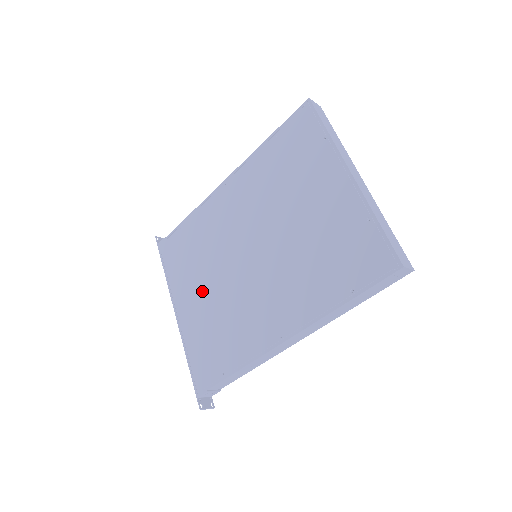
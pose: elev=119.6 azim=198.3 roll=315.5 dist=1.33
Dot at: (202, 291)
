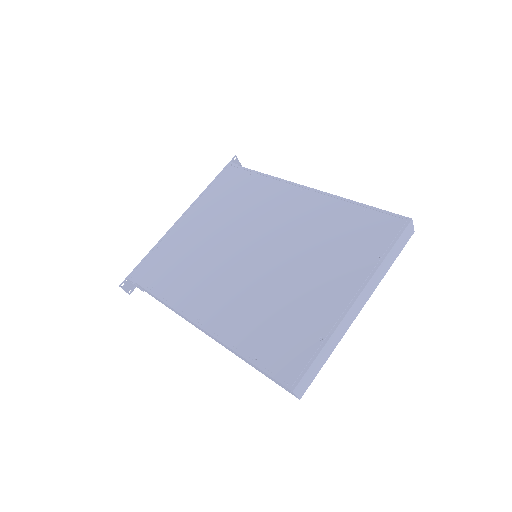
Dot at: (207, 228)
